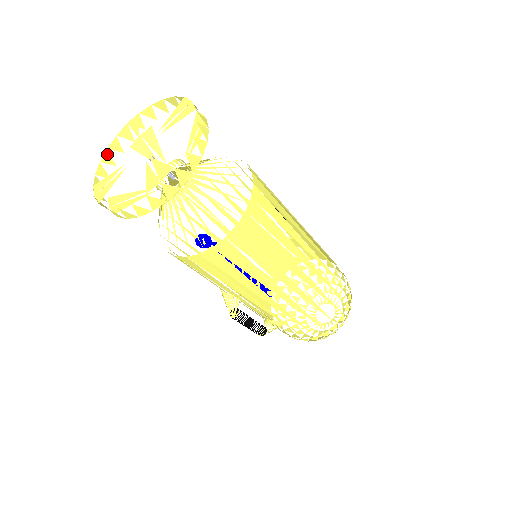
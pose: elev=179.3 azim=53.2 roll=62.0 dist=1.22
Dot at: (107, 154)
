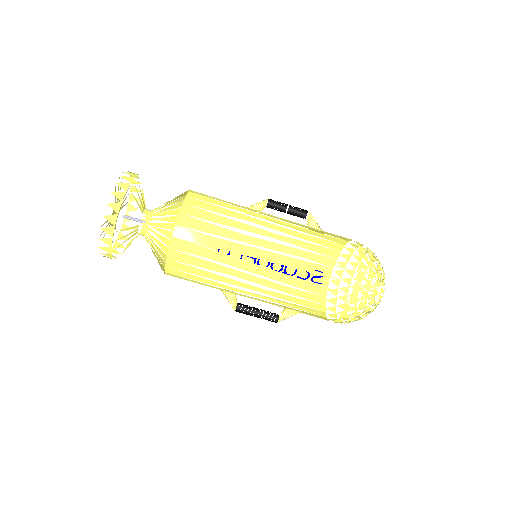
Dot at: (127, 215)
